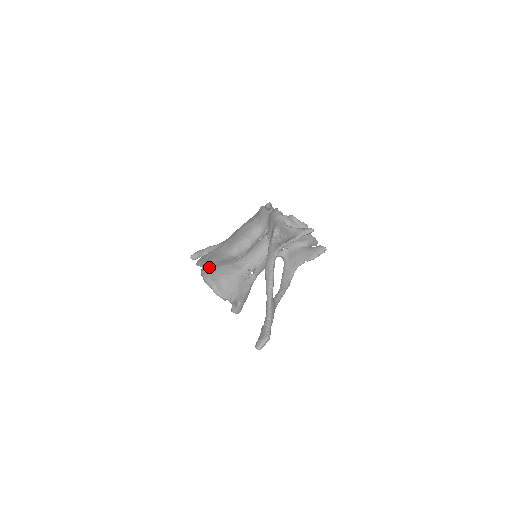
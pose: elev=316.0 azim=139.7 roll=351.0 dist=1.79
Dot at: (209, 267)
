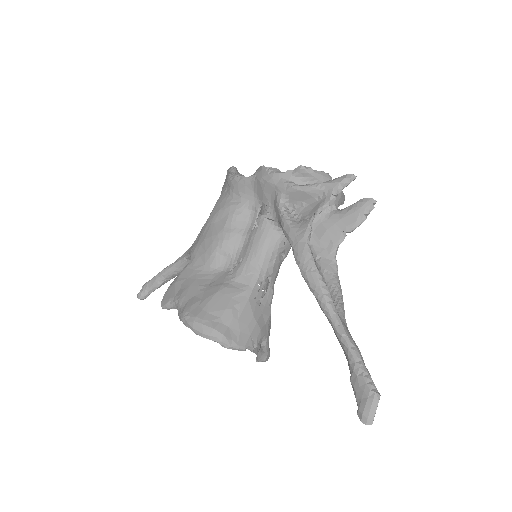
Dot at: (192, 306)
